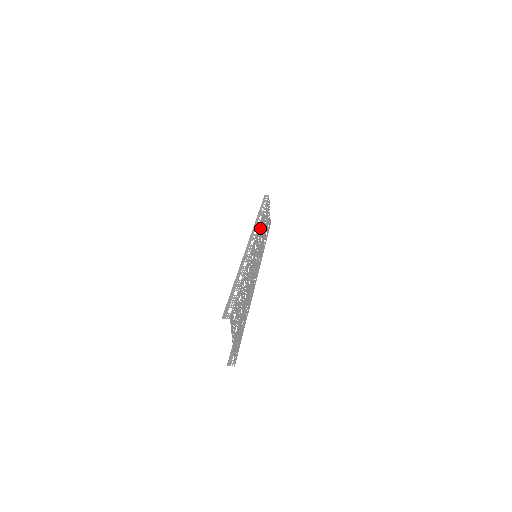
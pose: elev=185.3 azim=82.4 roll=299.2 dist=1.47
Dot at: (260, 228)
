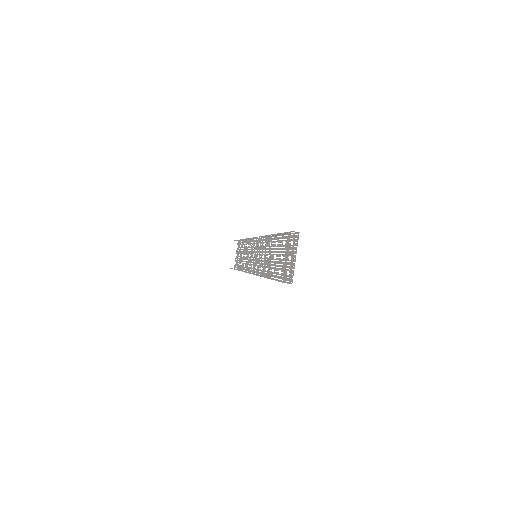
Dot at: (251, 243)
